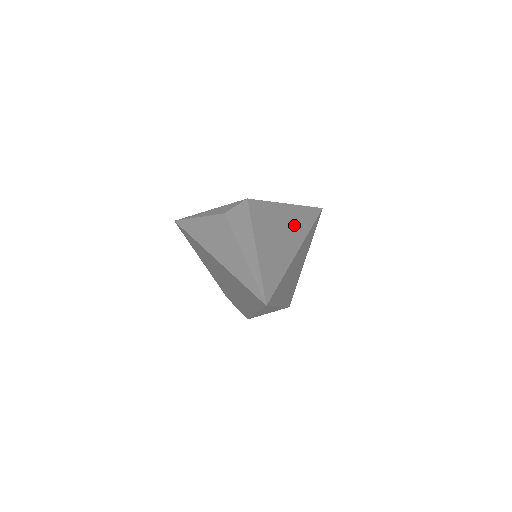
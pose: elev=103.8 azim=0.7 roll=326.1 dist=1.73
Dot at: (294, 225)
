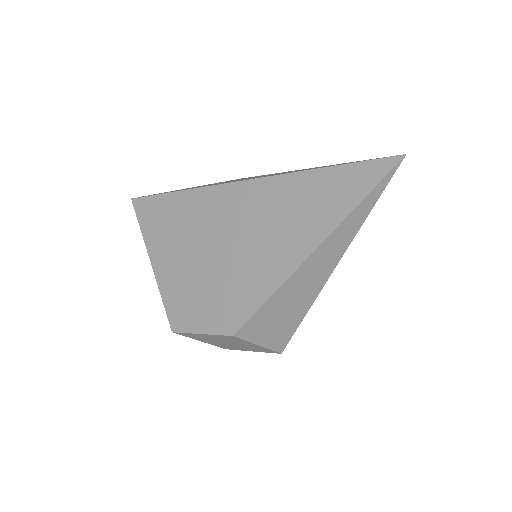
Dot at: occluded
